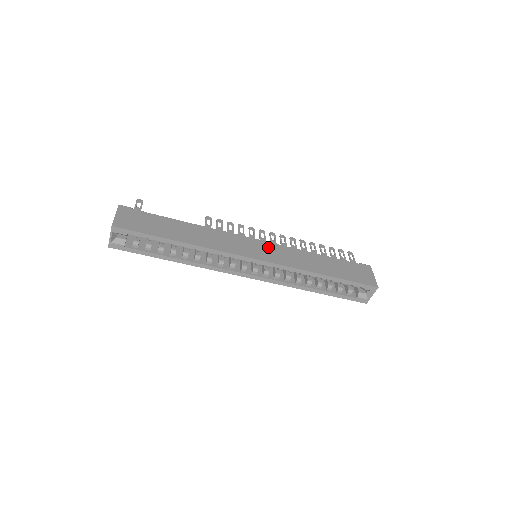
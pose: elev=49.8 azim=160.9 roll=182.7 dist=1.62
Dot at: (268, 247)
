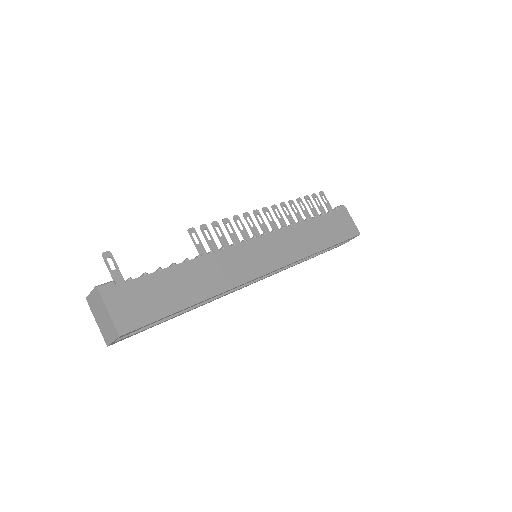
Dot at: (269, 244)
